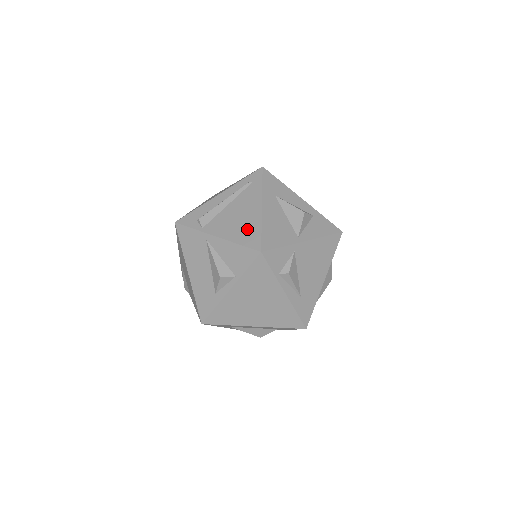
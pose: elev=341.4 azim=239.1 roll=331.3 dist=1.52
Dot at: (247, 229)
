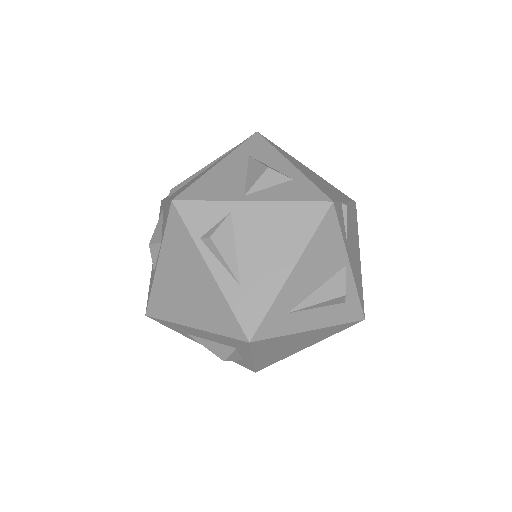
Dot at: (187, 185)
